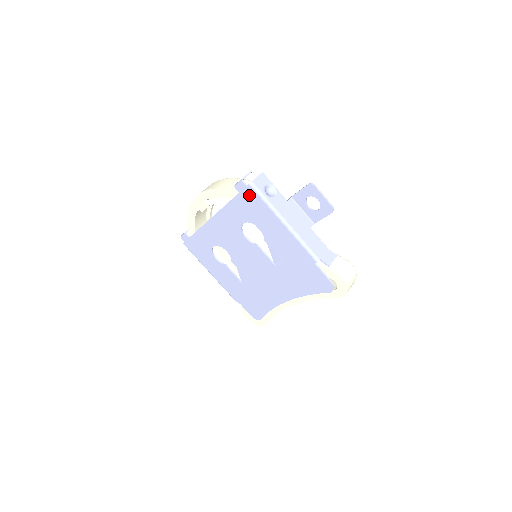
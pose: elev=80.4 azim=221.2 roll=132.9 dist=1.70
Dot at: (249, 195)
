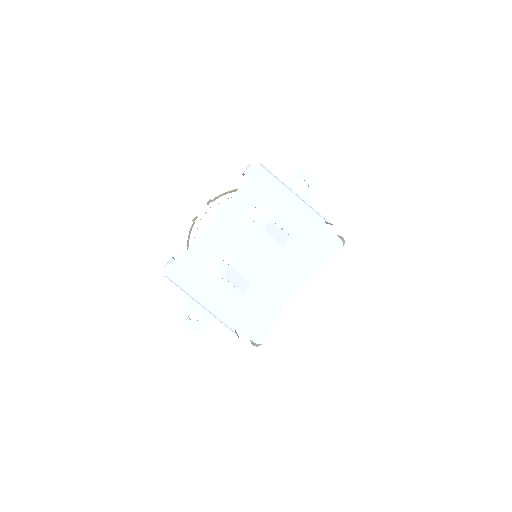
Dot at: (259, 176)
